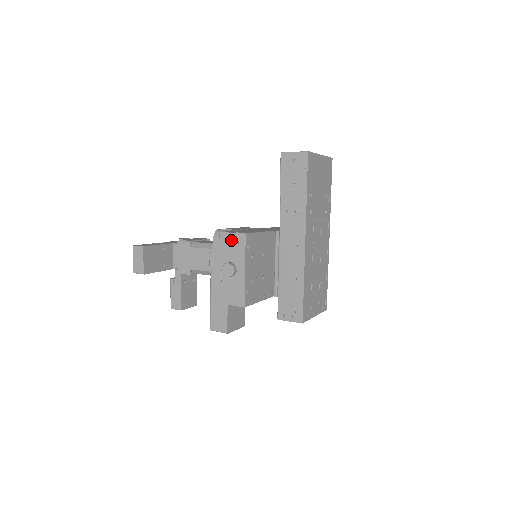
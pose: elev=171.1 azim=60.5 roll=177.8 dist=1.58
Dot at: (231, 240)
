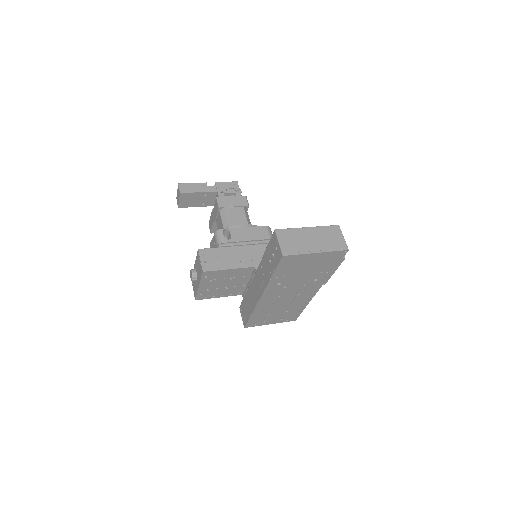
Dot at: (199, 262)
